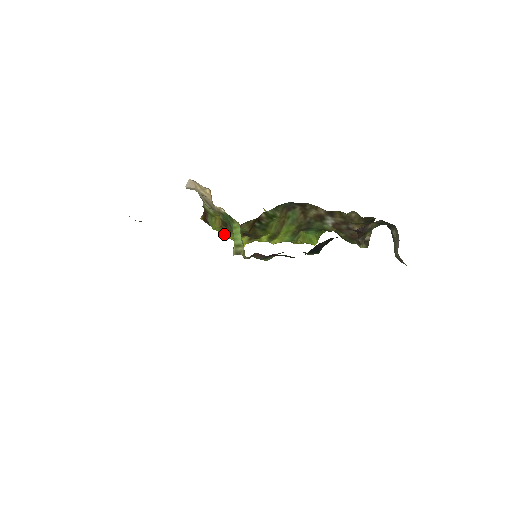
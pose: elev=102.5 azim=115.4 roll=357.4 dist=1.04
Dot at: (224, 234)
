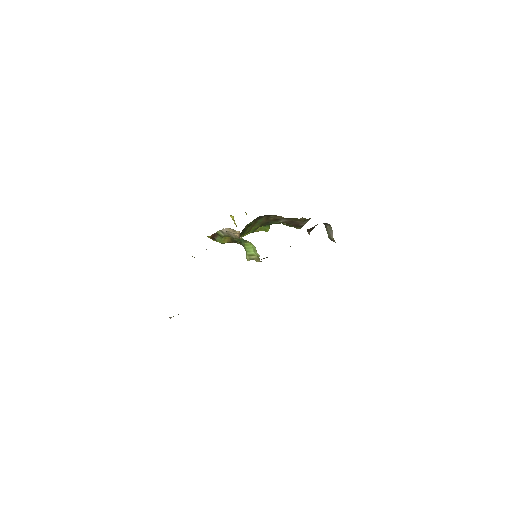
Dot at: occluded
